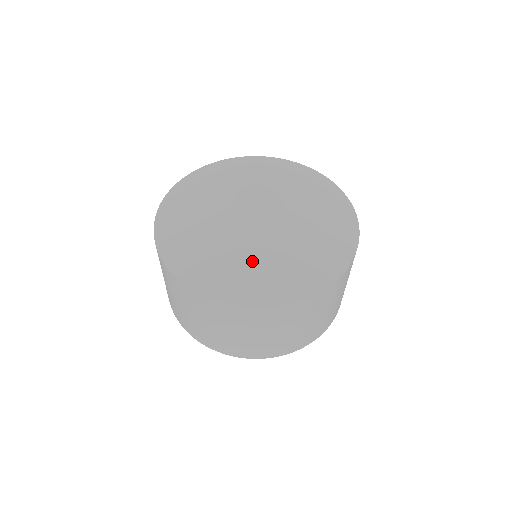
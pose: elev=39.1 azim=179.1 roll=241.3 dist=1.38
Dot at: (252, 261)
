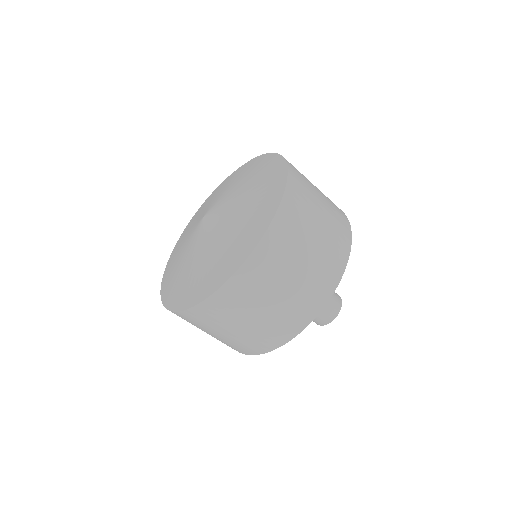
Dot at: (213, 254)
